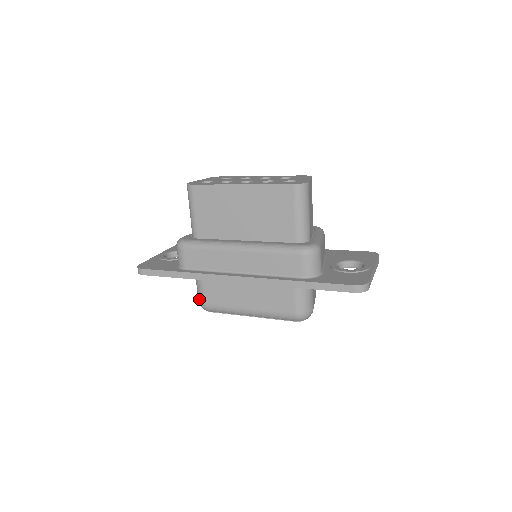
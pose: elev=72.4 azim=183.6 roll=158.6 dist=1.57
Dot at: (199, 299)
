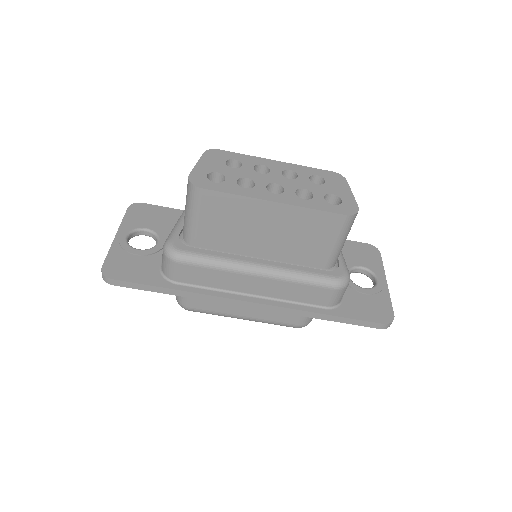
Dot at: (181, 301)
